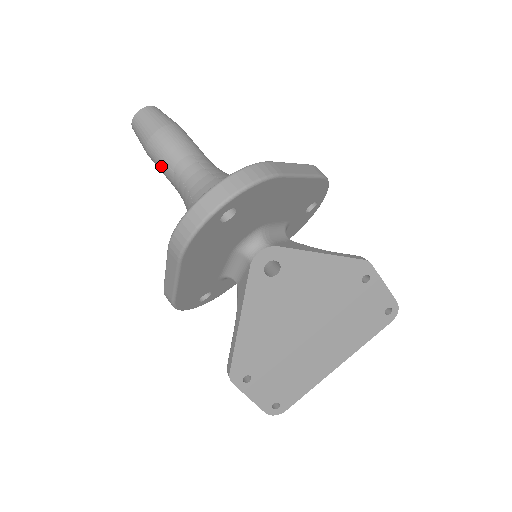
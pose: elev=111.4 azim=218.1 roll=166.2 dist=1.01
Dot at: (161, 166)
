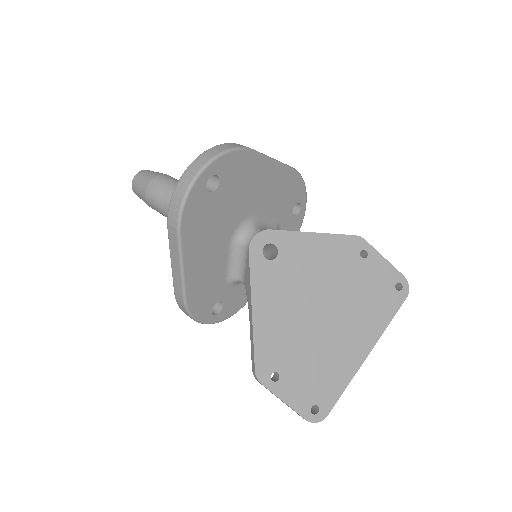
Dot at: (159, 205)
